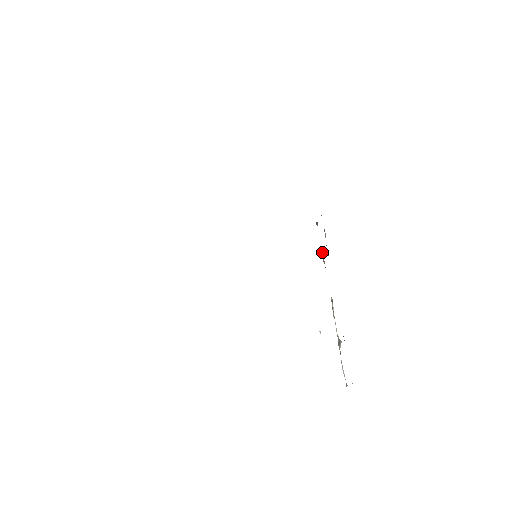
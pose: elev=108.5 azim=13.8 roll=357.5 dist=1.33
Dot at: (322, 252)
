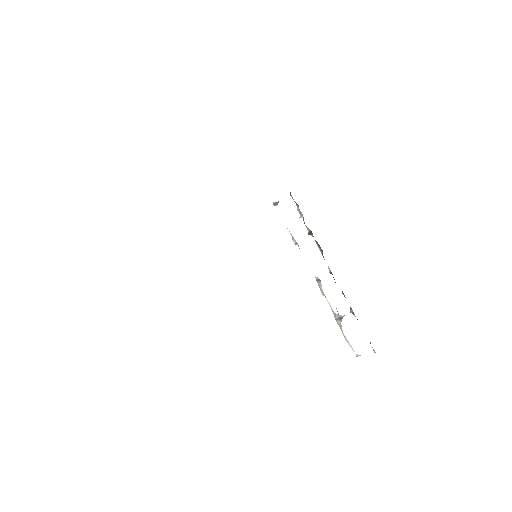
Dot at: (290, 233)
